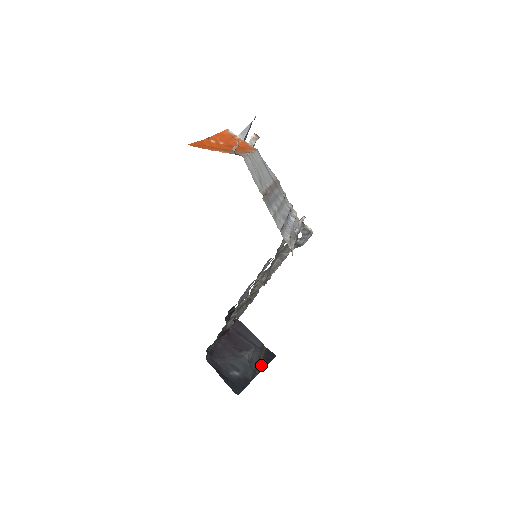
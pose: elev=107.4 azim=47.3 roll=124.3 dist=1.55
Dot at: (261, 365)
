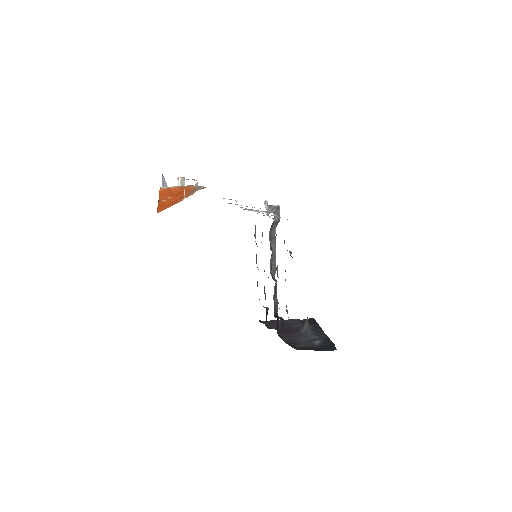
Dot at: (317, 328)
